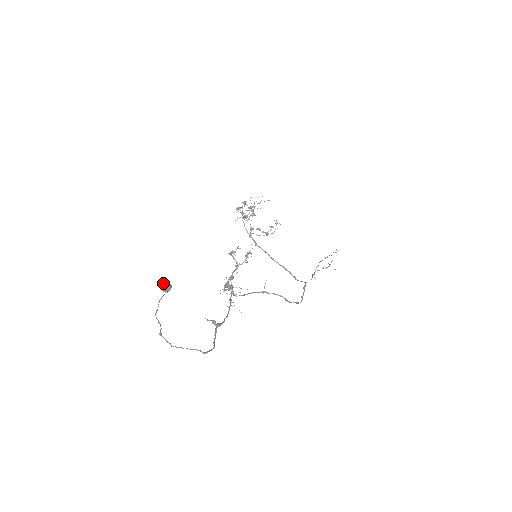
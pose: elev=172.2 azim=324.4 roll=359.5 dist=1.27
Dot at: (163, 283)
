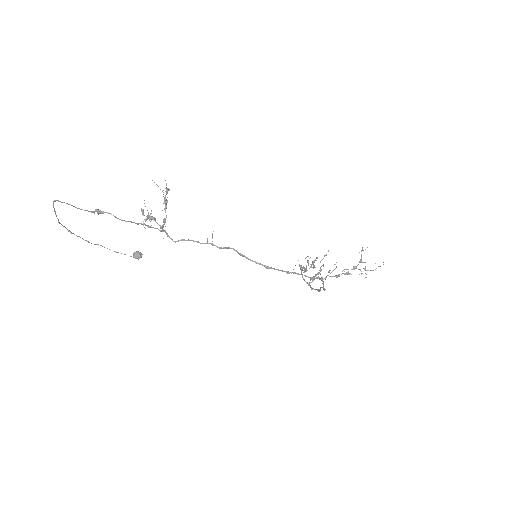
Dot at: (136, 252)
